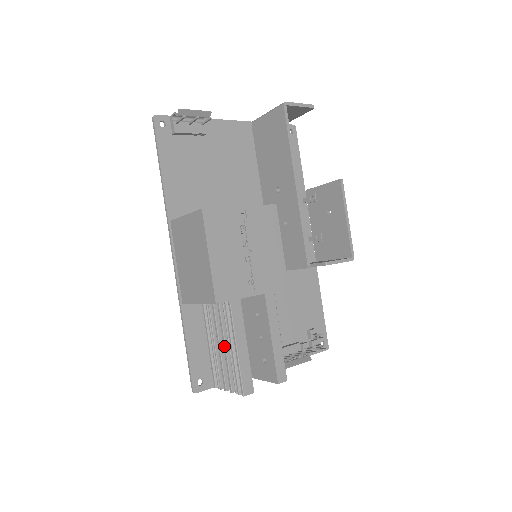
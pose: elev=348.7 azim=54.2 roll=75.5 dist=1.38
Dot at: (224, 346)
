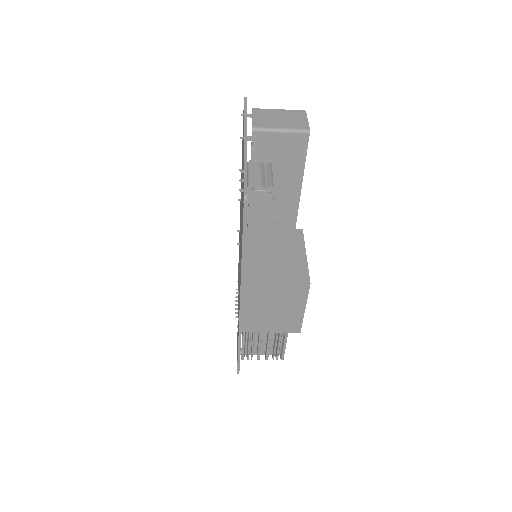
Dot at: (269, 340)
